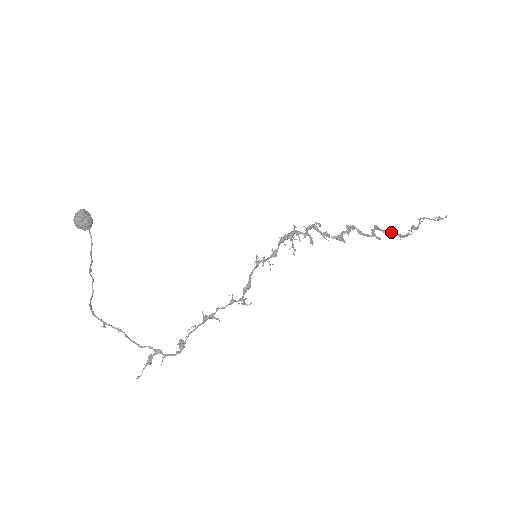
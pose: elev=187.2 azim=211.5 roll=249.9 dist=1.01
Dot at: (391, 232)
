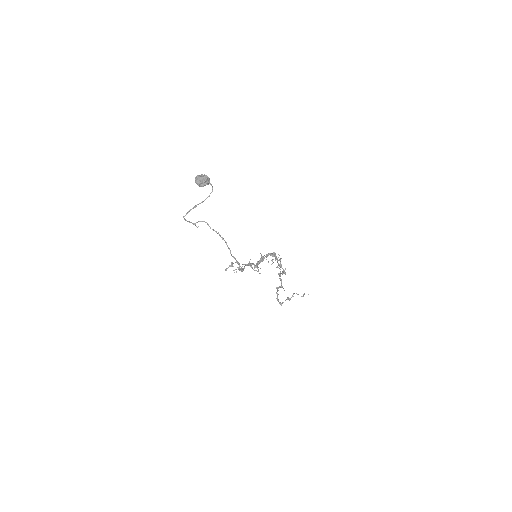
Dot at: (276, 298)
